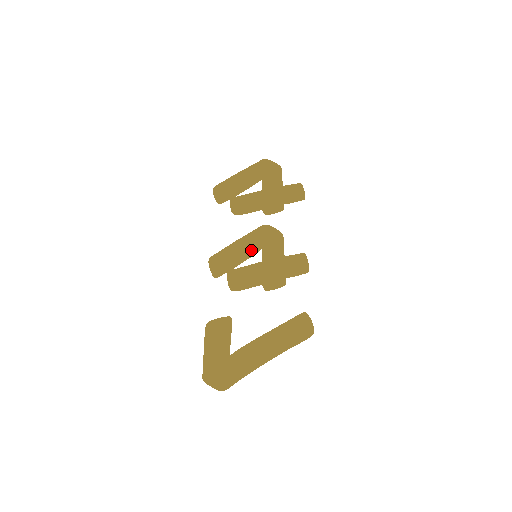
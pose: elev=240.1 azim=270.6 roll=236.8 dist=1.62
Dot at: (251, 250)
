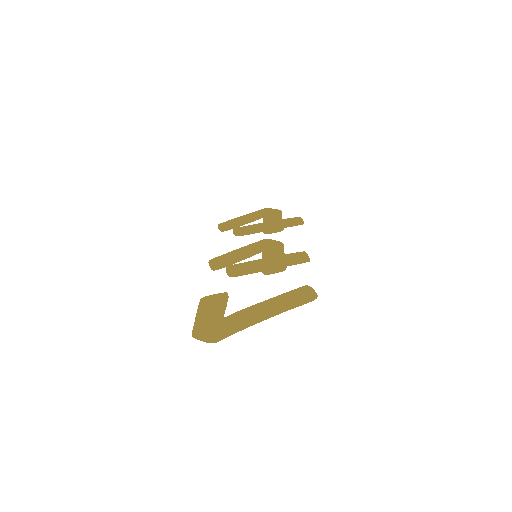
Dot at: (251, 253)
